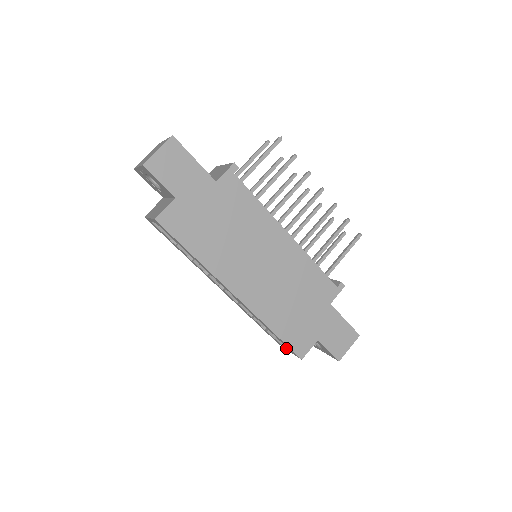
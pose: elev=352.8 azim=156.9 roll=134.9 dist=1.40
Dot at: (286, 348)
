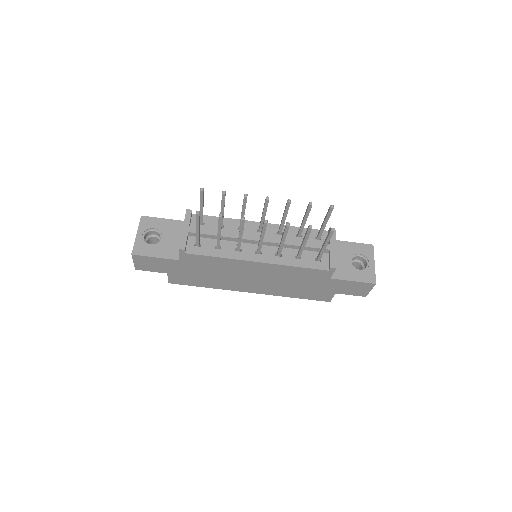
Dot at: occluded
